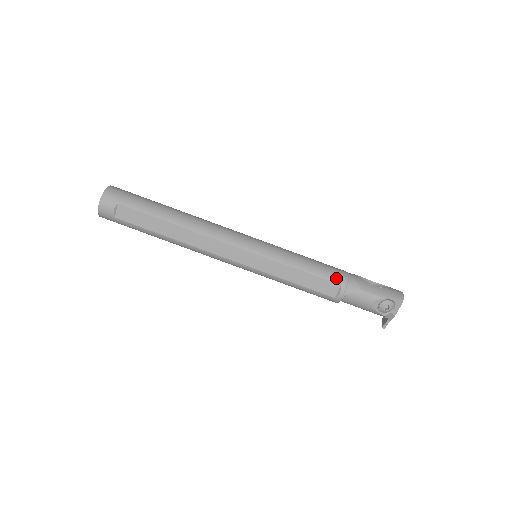
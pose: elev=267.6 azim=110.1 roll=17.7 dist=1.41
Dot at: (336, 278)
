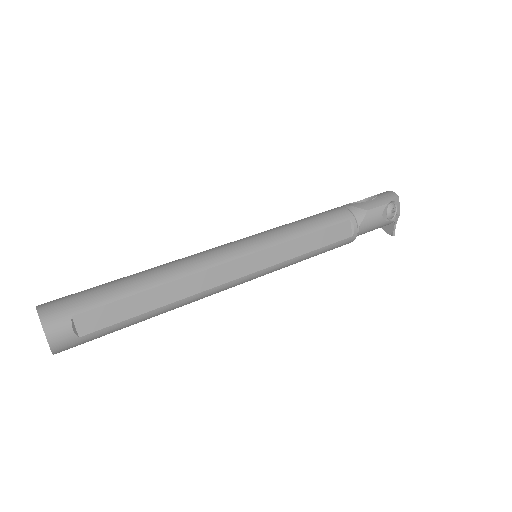
Dot at: (341, 217)
